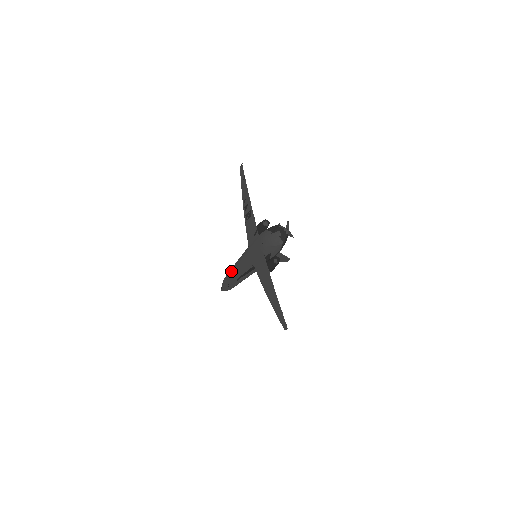
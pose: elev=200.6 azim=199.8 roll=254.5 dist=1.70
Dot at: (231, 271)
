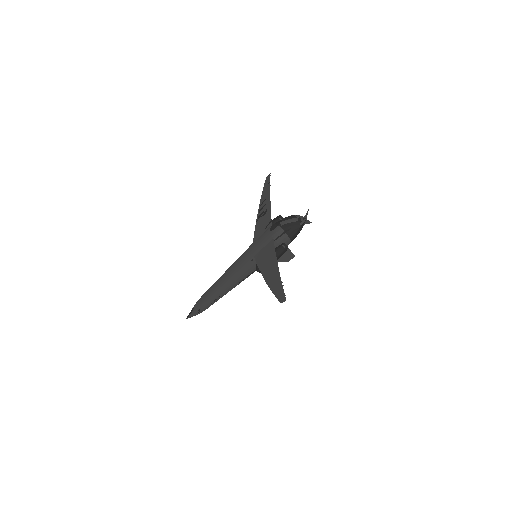
Dot at: (216, 281)
